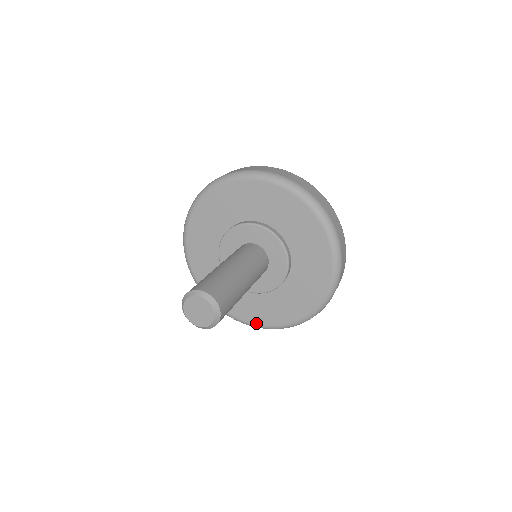
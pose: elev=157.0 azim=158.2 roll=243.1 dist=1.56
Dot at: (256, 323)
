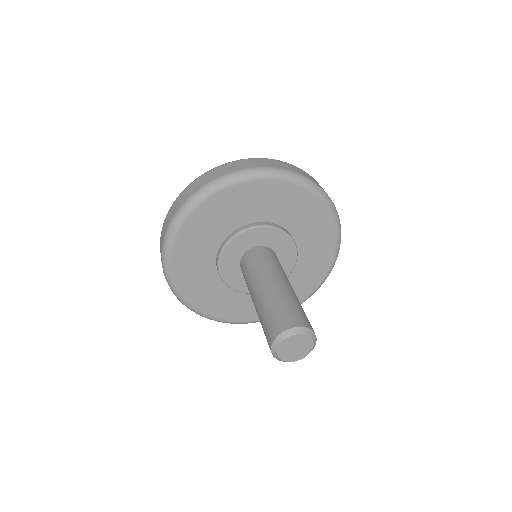
Dot at: (211, 315)
